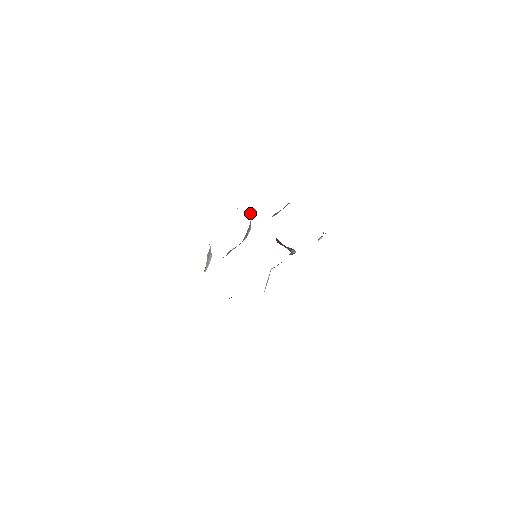
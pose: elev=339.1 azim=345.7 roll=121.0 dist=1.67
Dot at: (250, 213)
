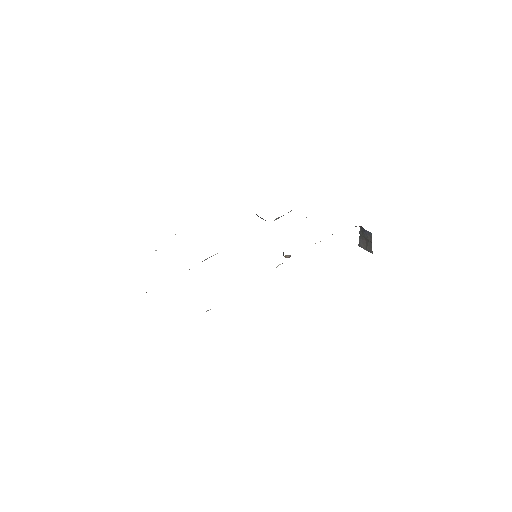
Dot at: occluded
